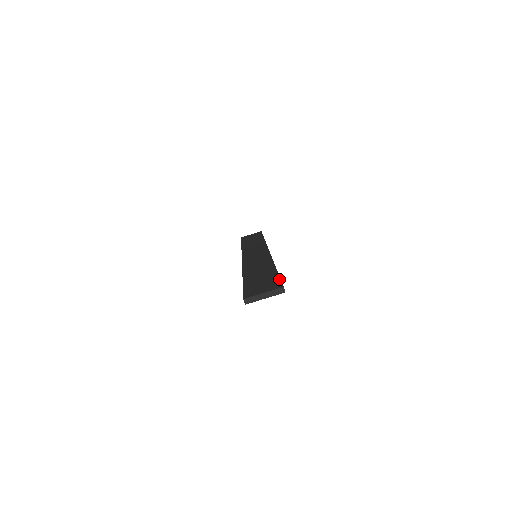
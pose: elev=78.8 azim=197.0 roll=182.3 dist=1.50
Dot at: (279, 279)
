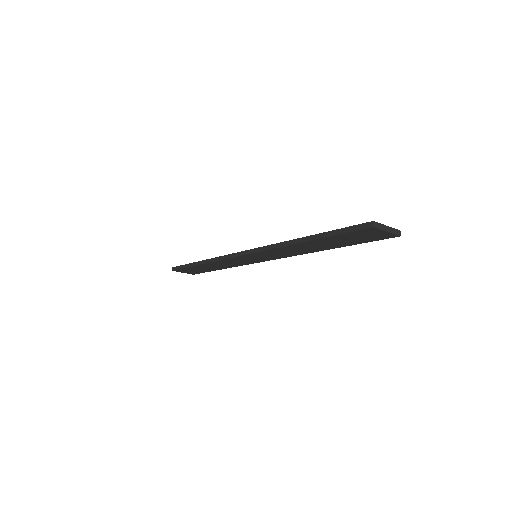
Dot at: occluded
